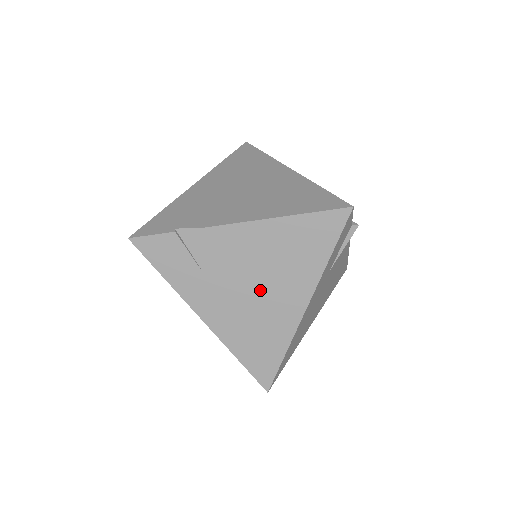
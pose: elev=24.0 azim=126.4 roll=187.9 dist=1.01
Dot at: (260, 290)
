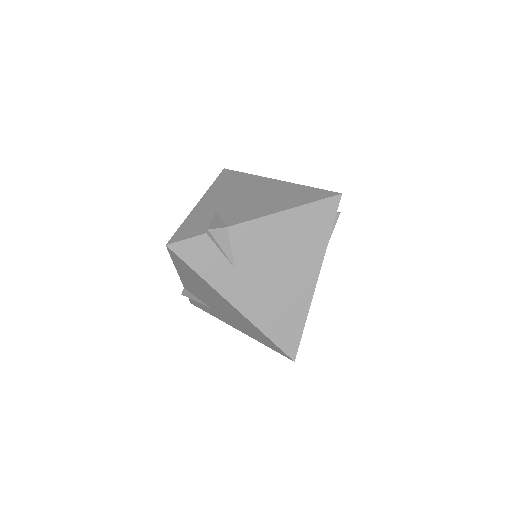
Dot at: (280, 272)
